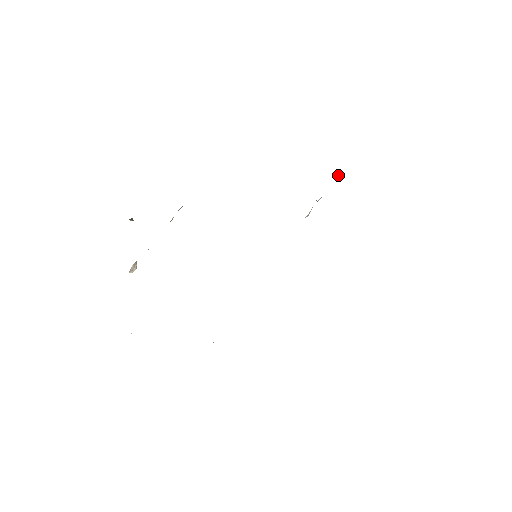
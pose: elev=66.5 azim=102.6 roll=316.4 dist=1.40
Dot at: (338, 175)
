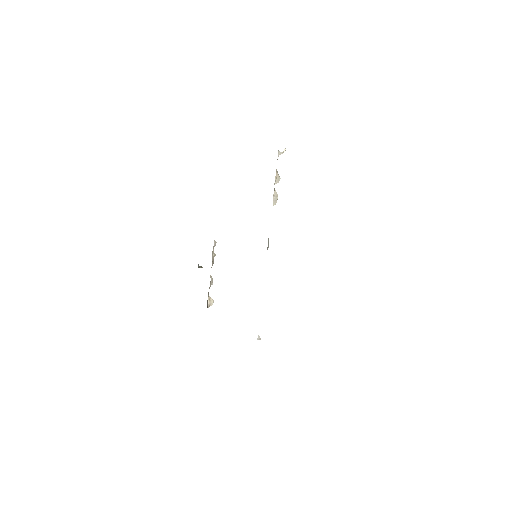
Dot at: (285, 148)
